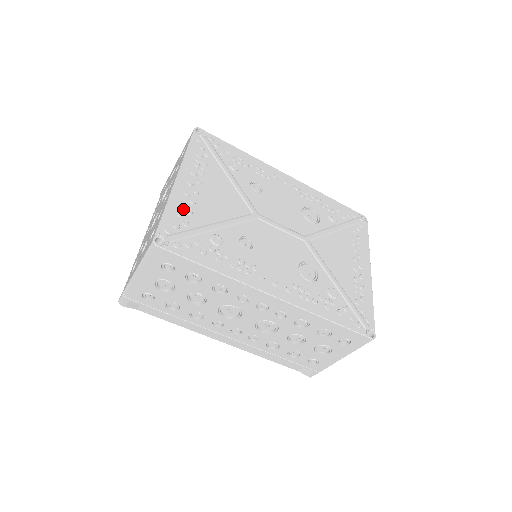
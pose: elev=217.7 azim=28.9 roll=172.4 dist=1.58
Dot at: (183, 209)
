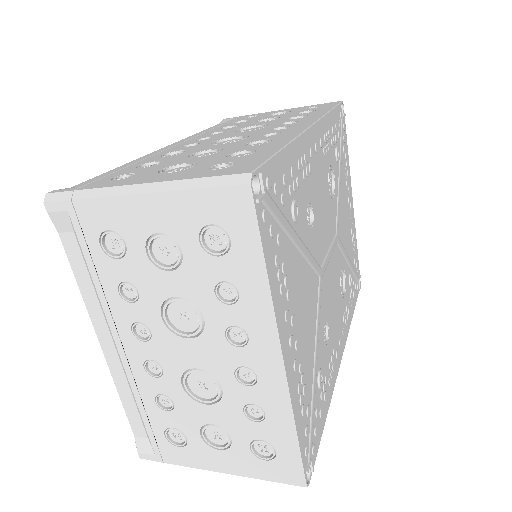
Dot at: (303, 399)
